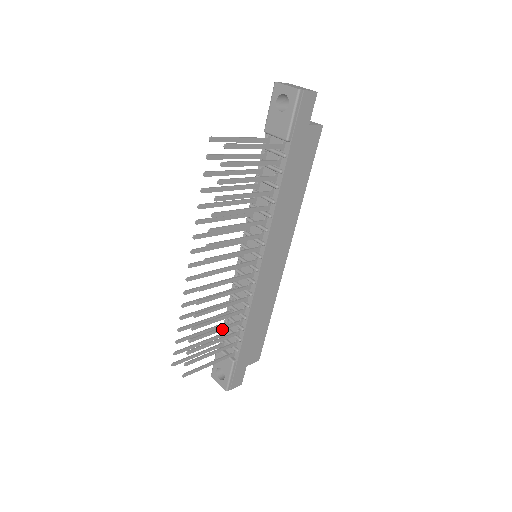
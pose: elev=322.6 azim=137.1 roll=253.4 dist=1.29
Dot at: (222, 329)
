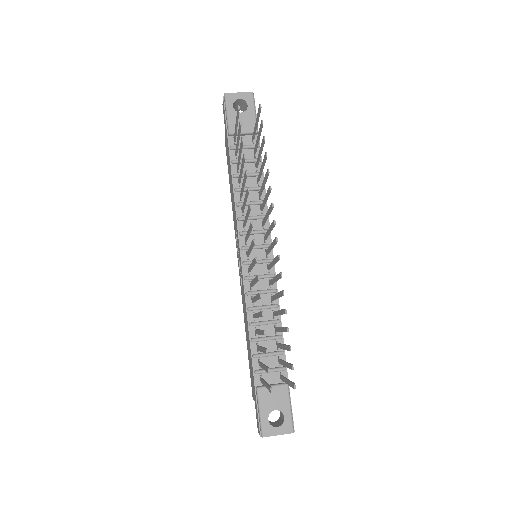
Dot at: (280, 330)
